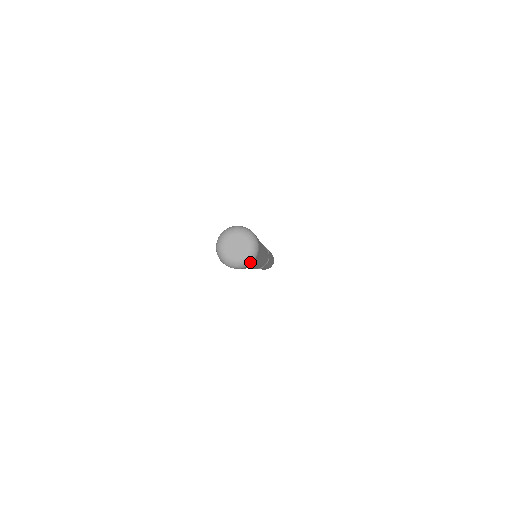
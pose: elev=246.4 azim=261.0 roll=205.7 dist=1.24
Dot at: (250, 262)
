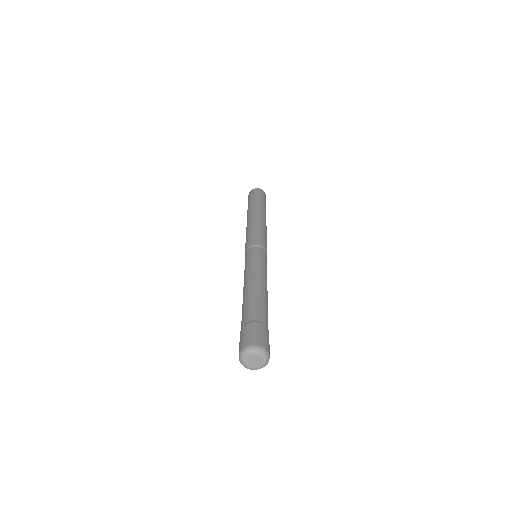
Dot at: occluded
